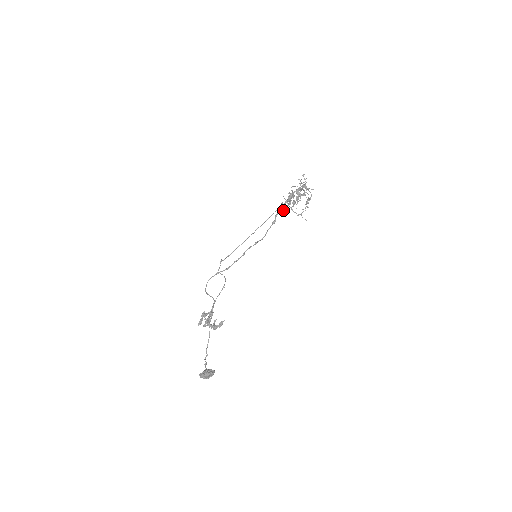
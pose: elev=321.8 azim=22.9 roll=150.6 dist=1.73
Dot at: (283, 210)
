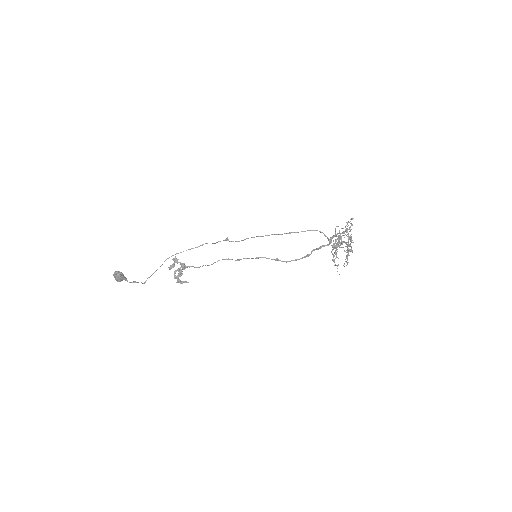
Dot at: (320, 247)
